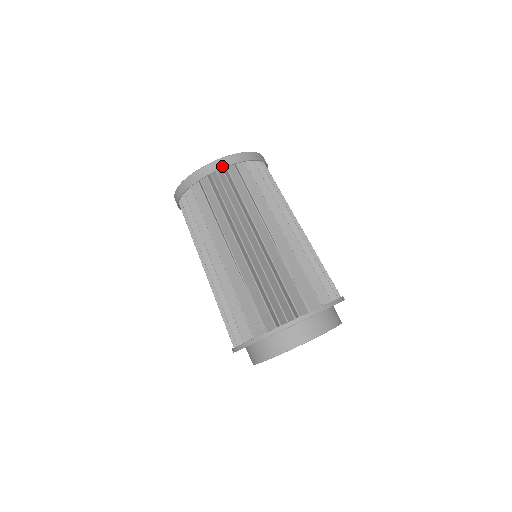
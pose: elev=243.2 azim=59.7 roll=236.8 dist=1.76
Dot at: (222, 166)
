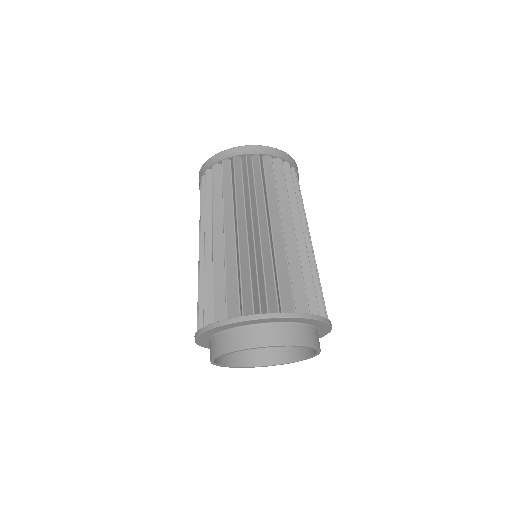
Dot at: (260, 152)
